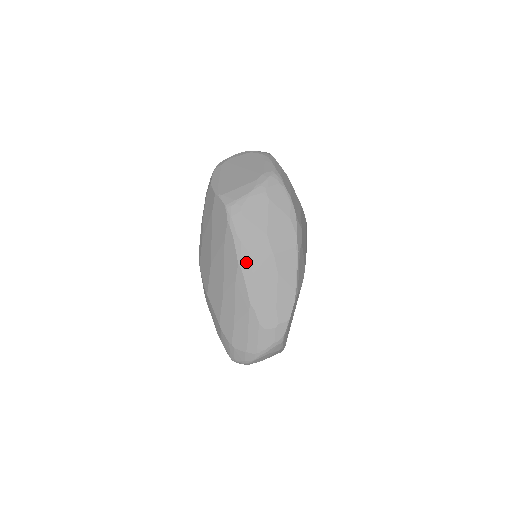
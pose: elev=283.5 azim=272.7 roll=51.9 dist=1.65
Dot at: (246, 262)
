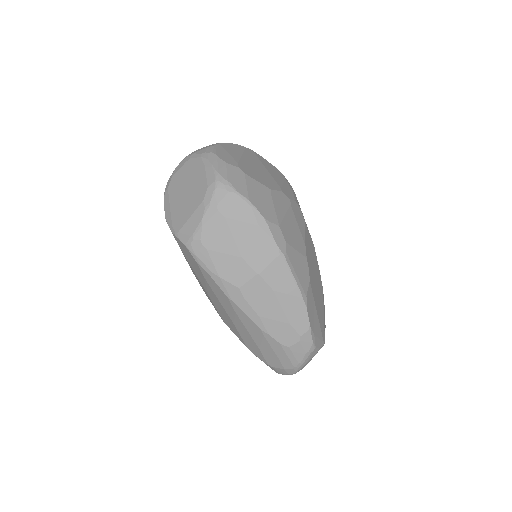
Dot at: (235, 294)
